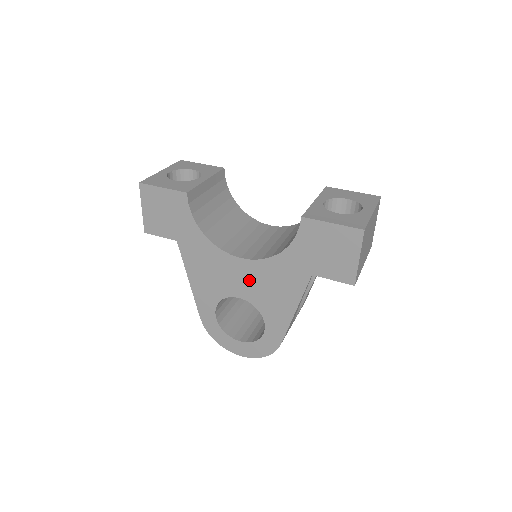
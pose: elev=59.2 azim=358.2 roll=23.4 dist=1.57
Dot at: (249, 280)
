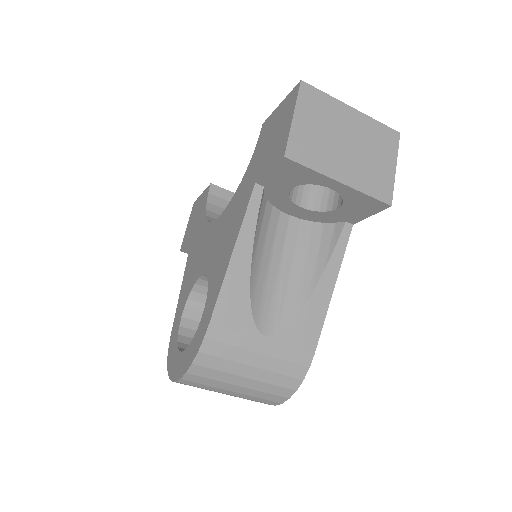
Dot at: (214, 242)
